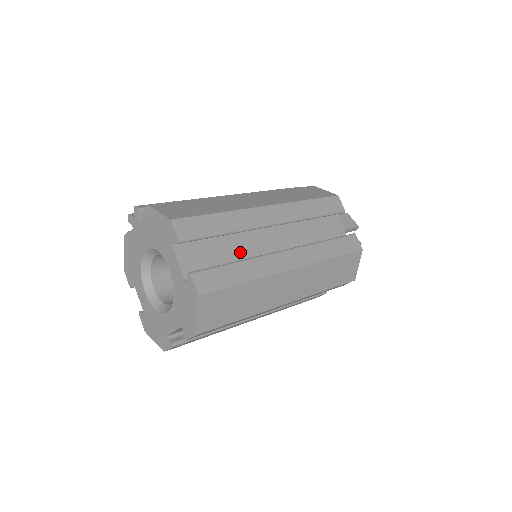
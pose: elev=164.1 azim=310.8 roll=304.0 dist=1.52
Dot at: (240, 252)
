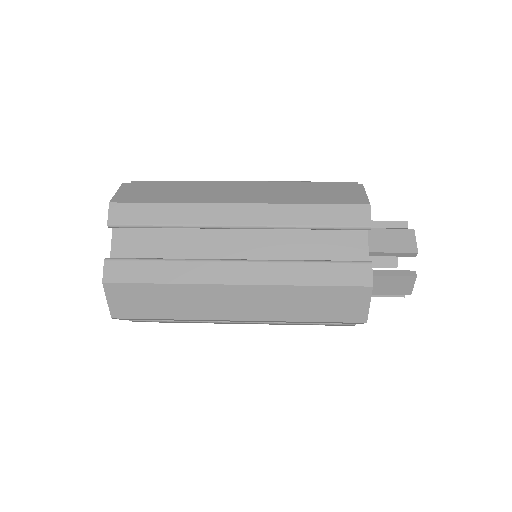
Dot at: (187, 249)
